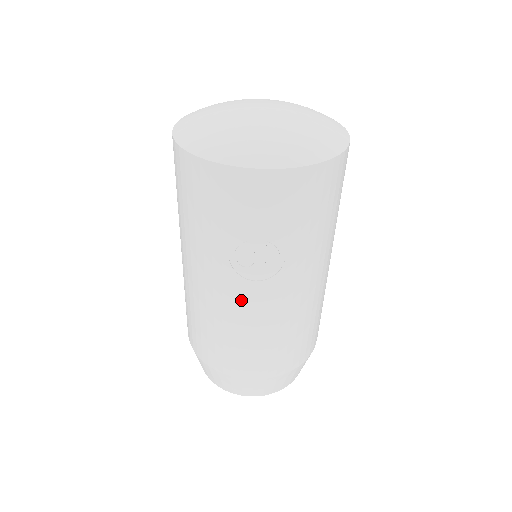
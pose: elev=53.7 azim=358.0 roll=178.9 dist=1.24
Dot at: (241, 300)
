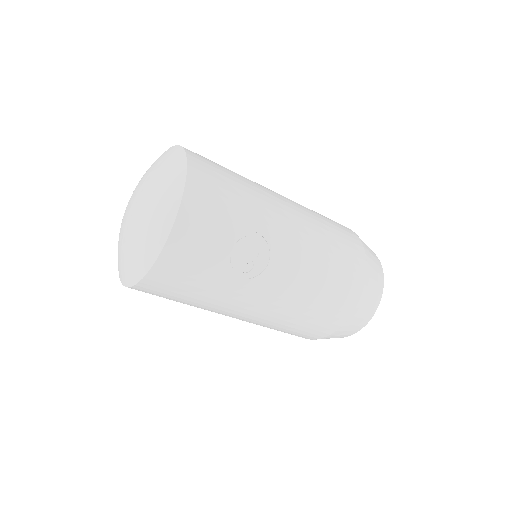
Dot at: (281, 282)
